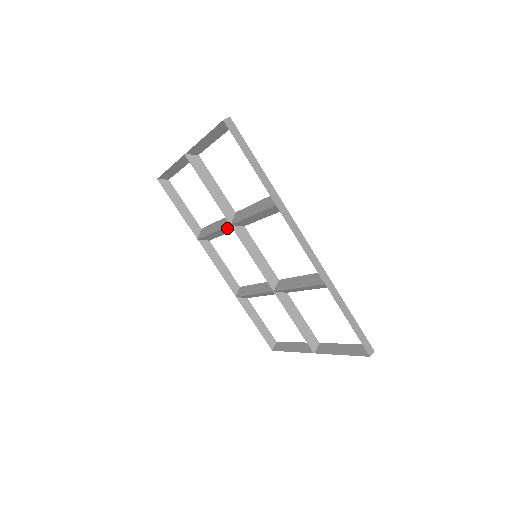
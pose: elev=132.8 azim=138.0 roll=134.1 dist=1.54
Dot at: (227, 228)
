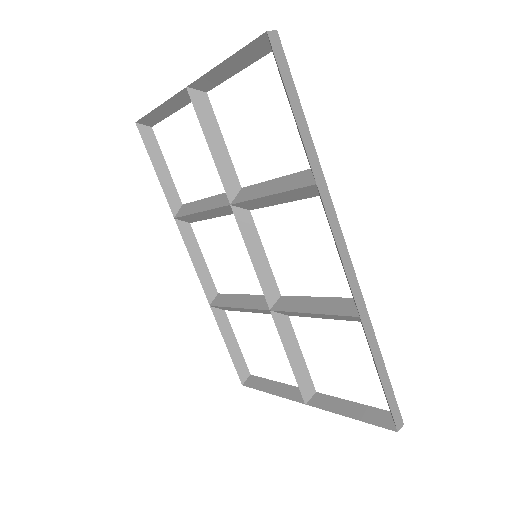
Dot at: (223, 208)
